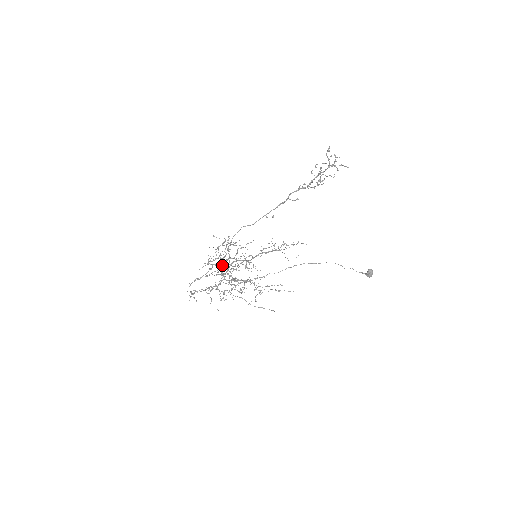
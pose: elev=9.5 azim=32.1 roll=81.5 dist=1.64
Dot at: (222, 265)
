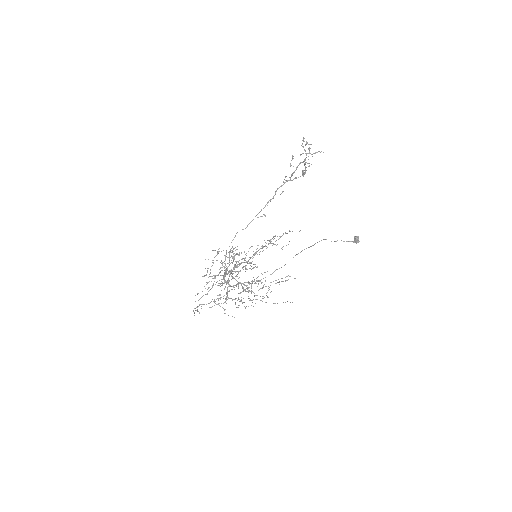
Dot at: occluded
